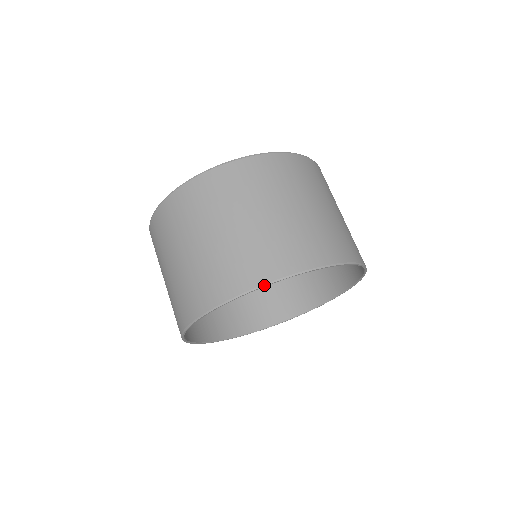
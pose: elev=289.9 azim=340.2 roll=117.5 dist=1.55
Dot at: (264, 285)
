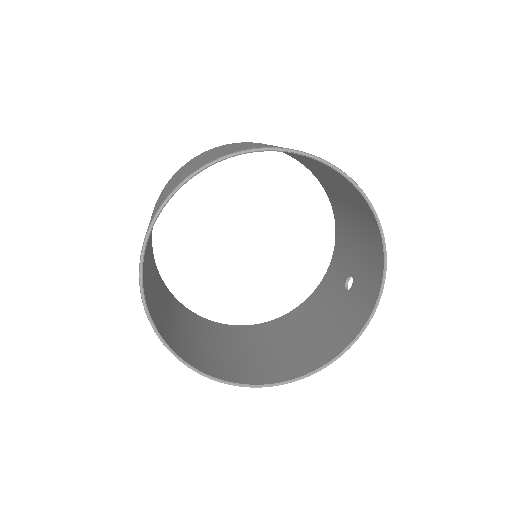
Dot at: (230, 154)
